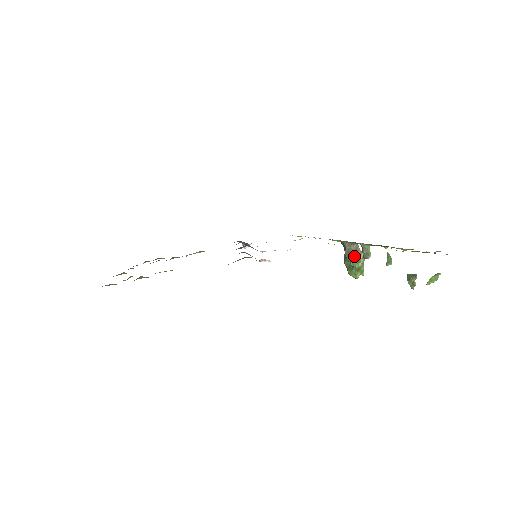
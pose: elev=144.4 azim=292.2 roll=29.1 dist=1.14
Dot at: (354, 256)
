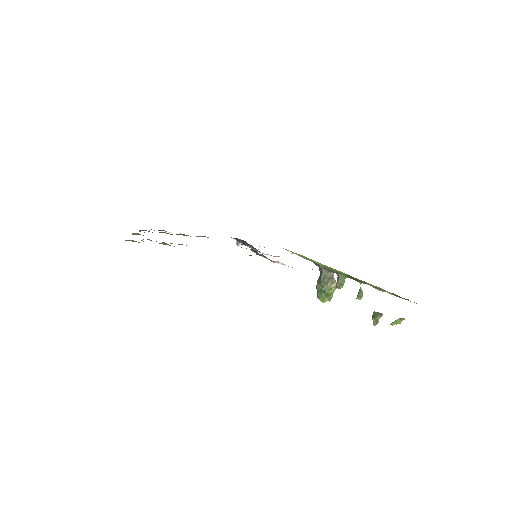
Dot at: (328, 282)
